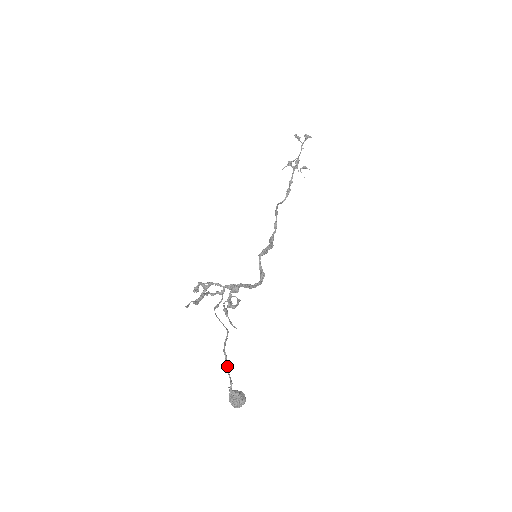
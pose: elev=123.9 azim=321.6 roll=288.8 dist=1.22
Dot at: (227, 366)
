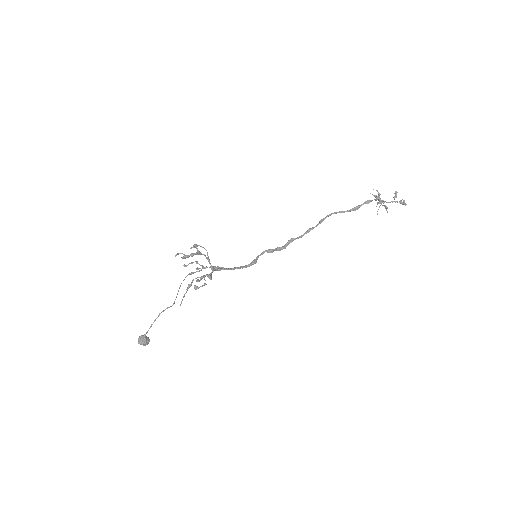
Dot at: occluded
